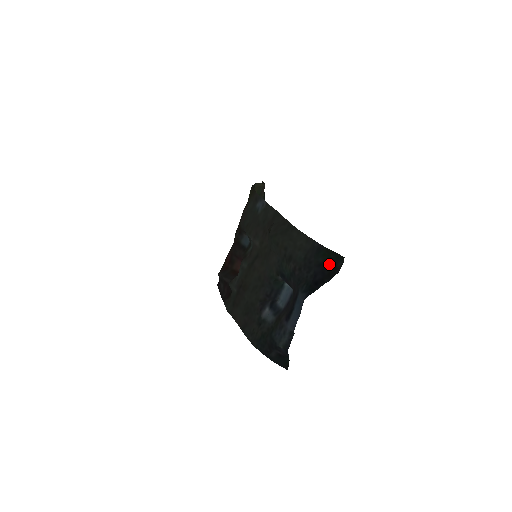
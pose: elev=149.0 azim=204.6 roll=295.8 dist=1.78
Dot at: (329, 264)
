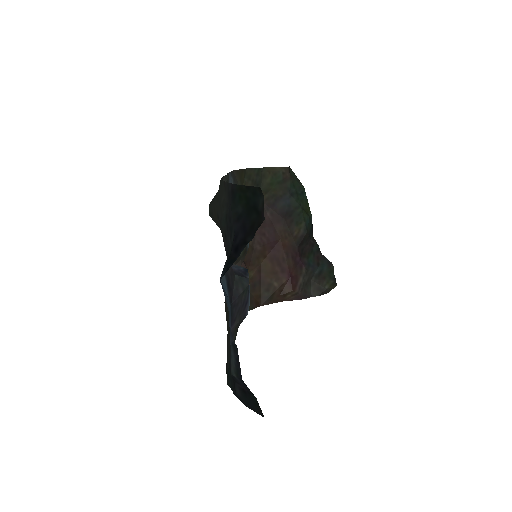
Dot at: (250, 210)
